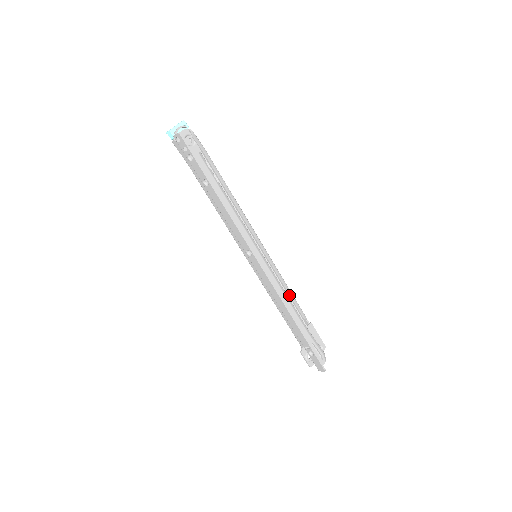
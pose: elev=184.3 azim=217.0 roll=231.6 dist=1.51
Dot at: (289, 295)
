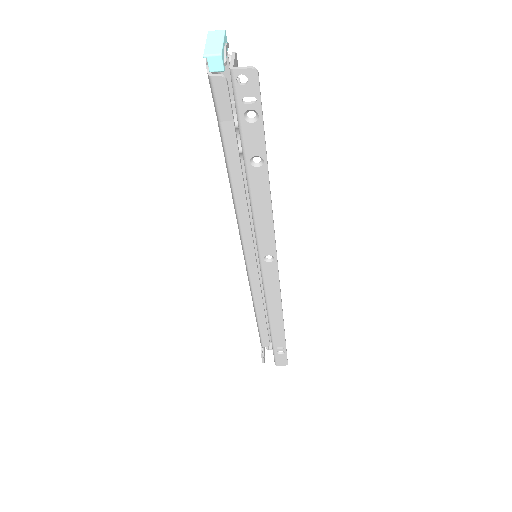
Dot at: occluded
